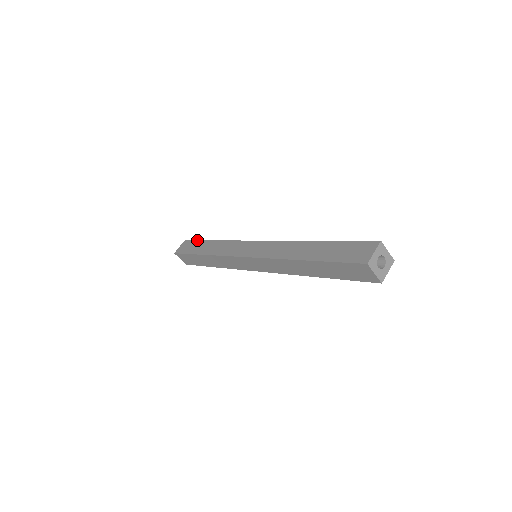
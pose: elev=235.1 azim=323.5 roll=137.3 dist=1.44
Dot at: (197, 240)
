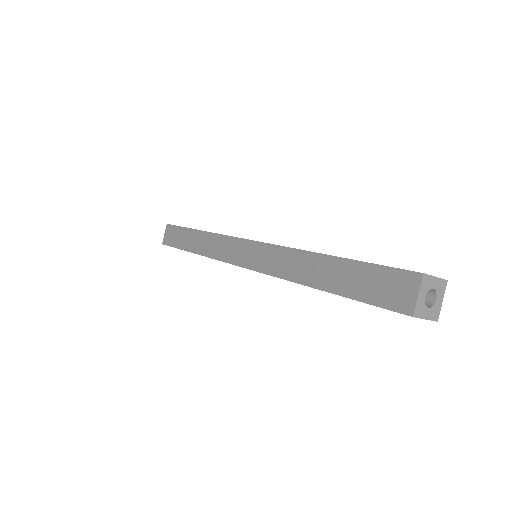
Dot at: (180, 226)
